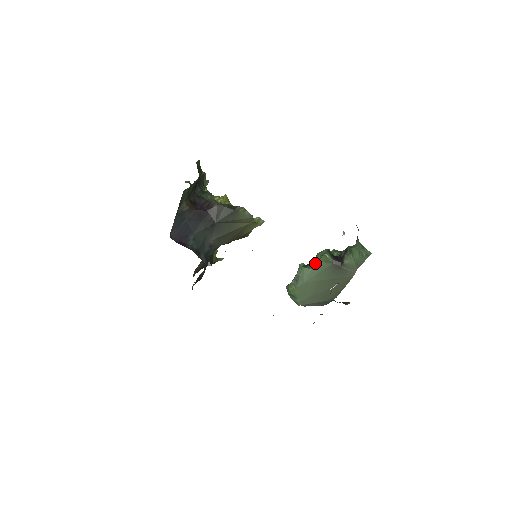
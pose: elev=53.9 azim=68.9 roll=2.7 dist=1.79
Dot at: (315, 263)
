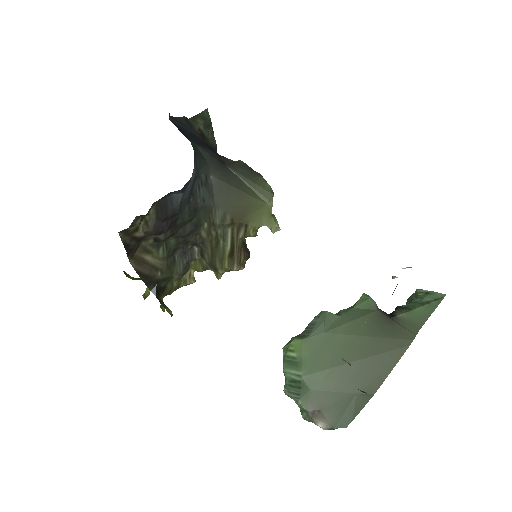
Dot at: (345, 310)
